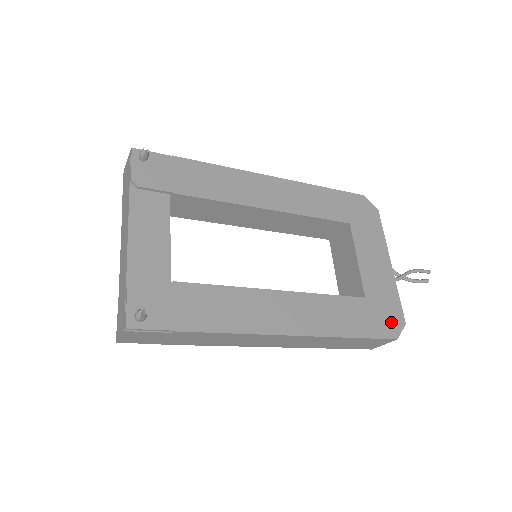
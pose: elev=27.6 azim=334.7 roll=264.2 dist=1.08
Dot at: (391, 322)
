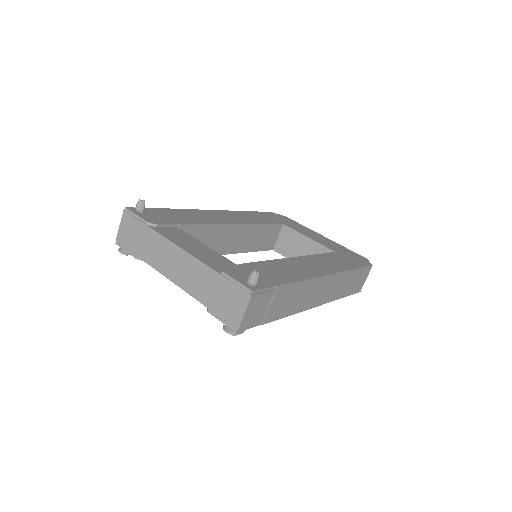
Dot at: (360, 259)
